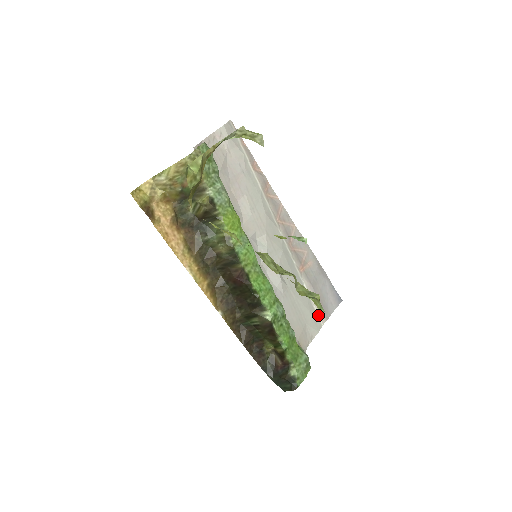
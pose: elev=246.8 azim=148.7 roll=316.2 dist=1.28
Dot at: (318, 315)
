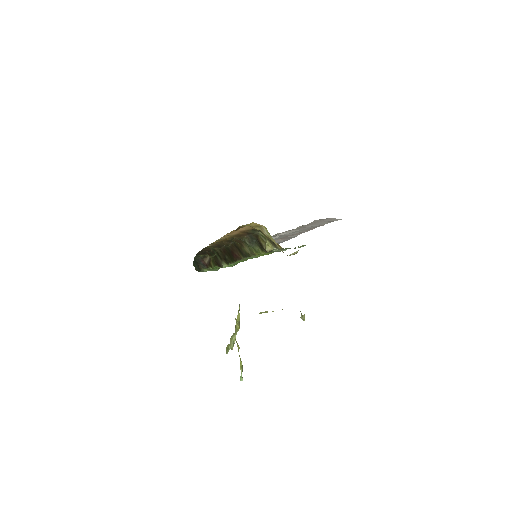
Dot at: occluded
